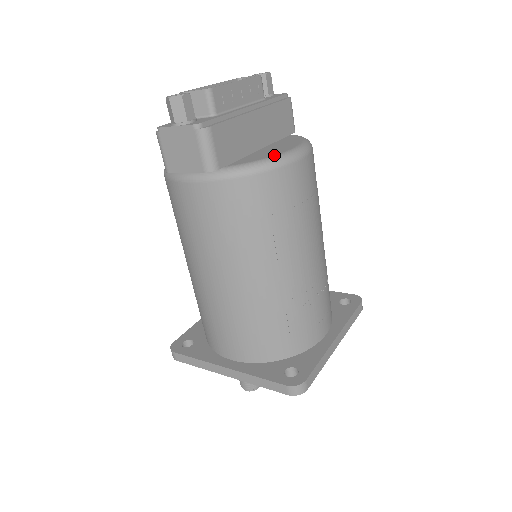
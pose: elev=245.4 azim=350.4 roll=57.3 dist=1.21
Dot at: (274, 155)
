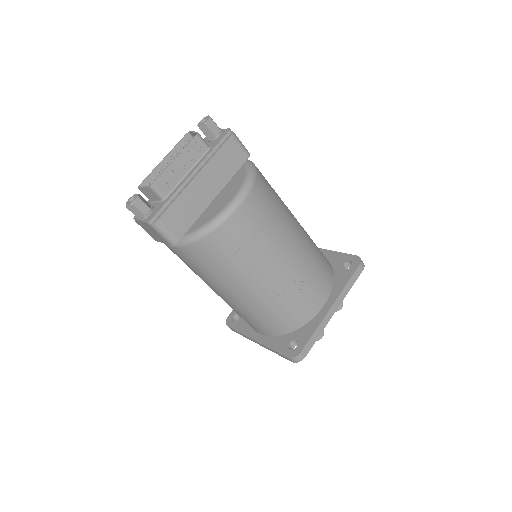
Dot at: (214, 216)
